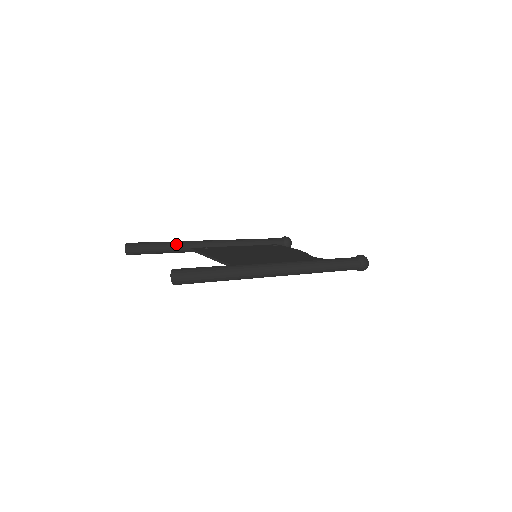
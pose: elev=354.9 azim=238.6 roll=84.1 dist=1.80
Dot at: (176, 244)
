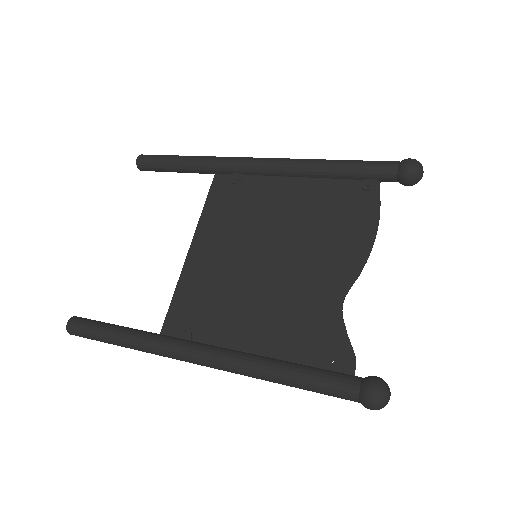
Dot at: (194, 167)
